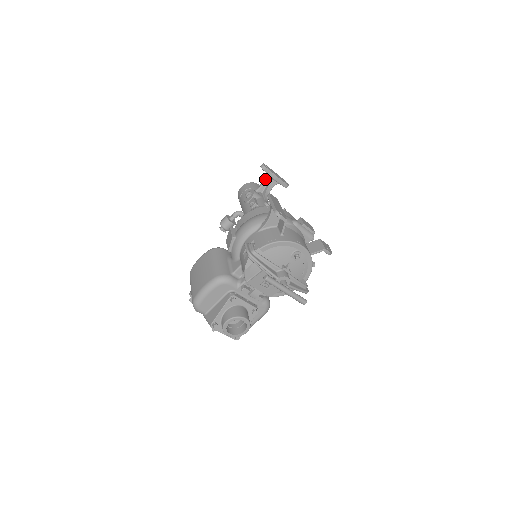
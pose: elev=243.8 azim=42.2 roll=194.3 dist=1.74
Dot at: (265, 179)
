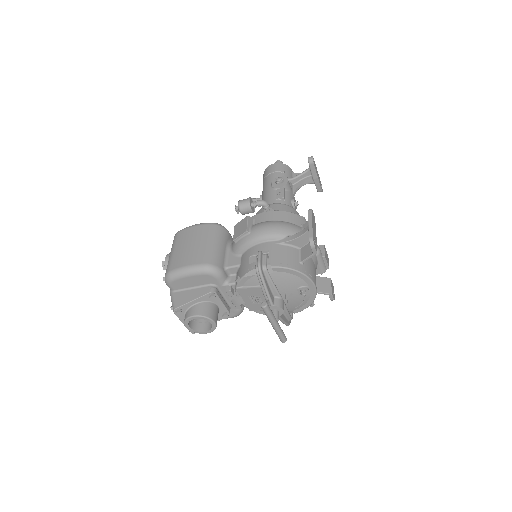
Dot at: (304, 172)
